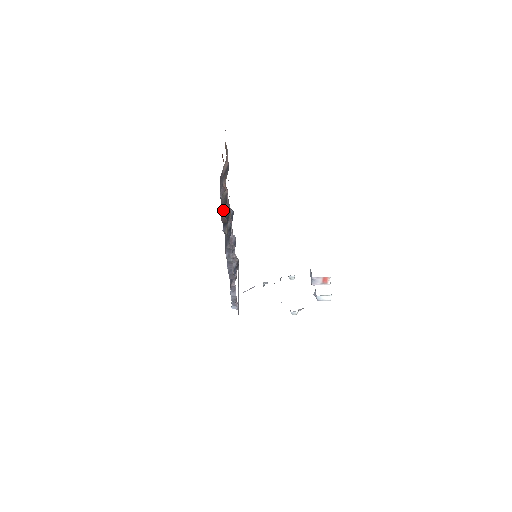
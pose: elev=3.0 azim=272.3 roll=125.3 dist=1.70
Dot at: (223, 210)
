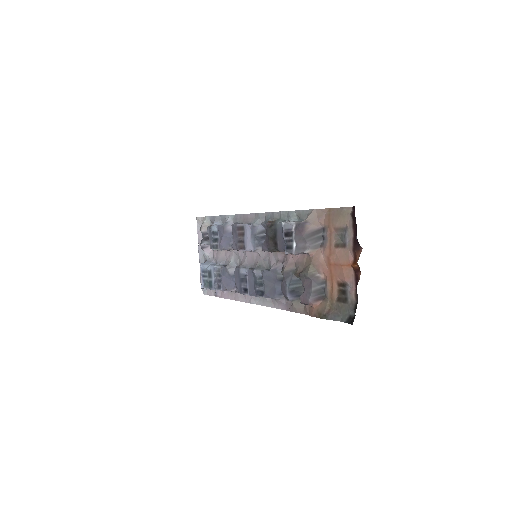
Dot at: (315, 301)
